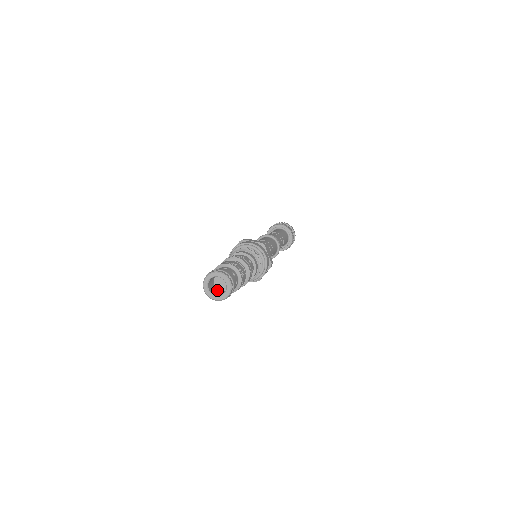
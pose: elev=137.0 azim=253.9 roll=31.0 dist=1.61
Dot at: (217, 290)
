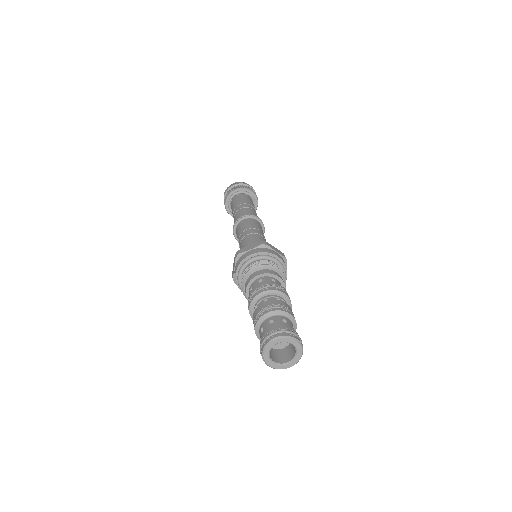
Dot at: (279, 351)
